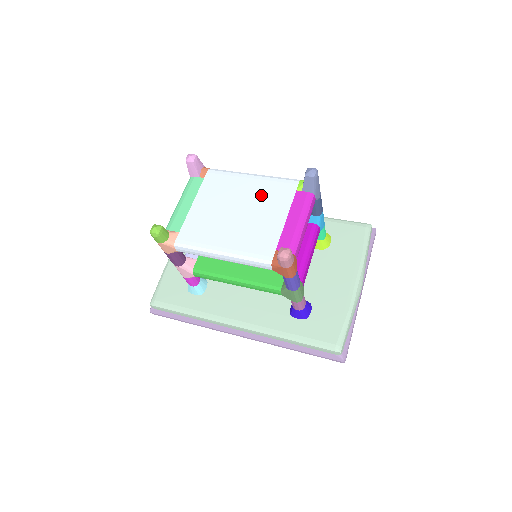
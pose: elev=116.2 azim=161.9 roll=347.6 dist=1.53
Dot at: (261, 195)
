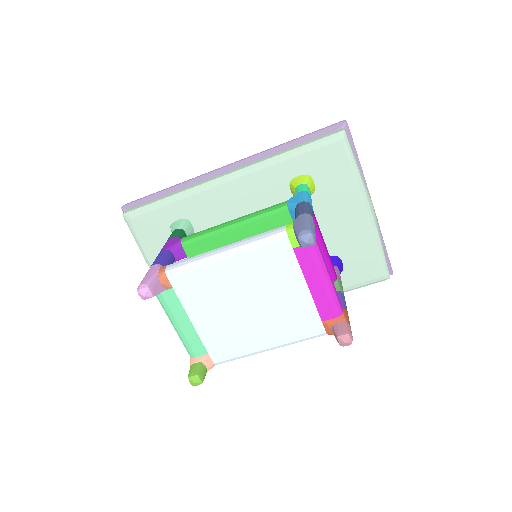
Dot at: (257, 275)
